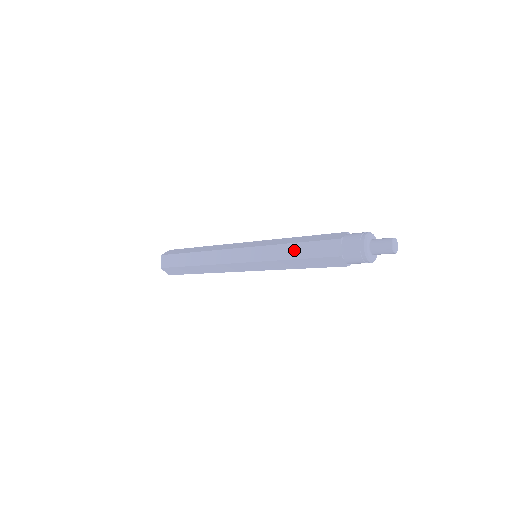
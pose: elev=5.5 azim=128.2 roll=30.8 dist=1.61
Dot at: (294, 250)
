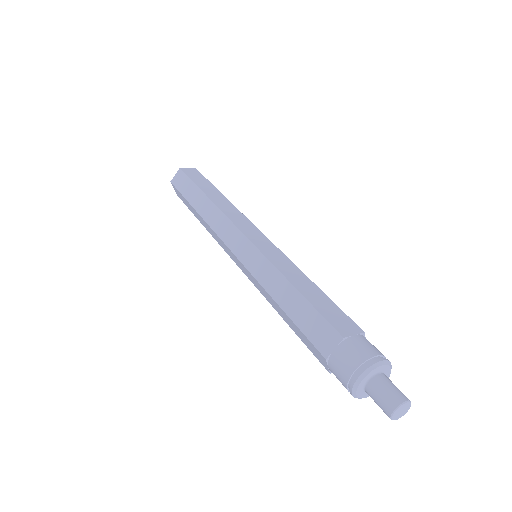
Dot at: (281, 312)
